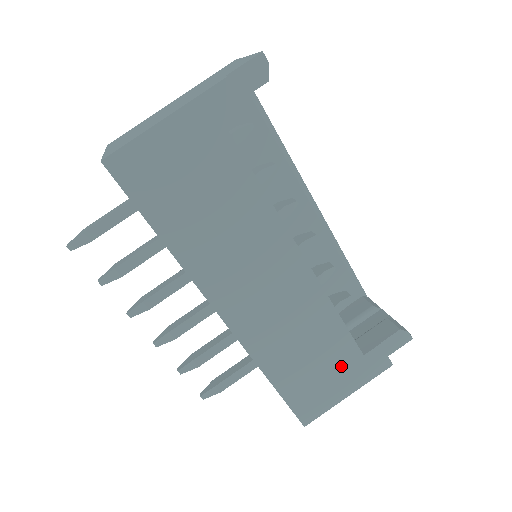
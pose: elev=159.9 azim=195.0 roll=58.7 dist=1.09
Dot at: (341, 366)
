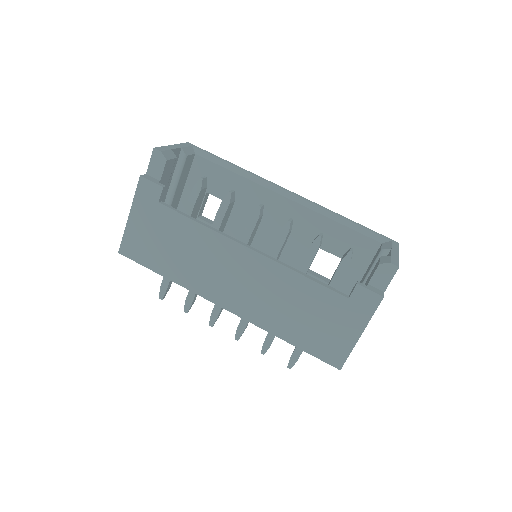
Dot at: (335, 313)
